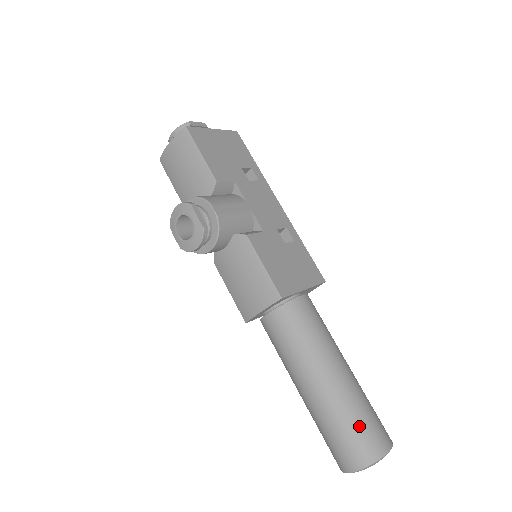
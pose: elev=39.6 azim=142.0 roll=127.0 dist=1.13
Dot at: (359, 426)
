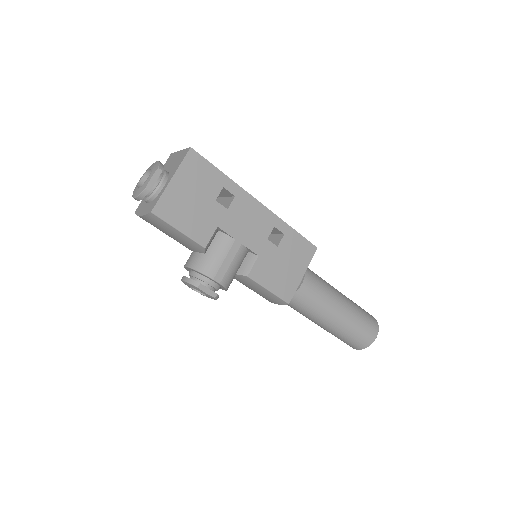
Dot at: (356, 337)
